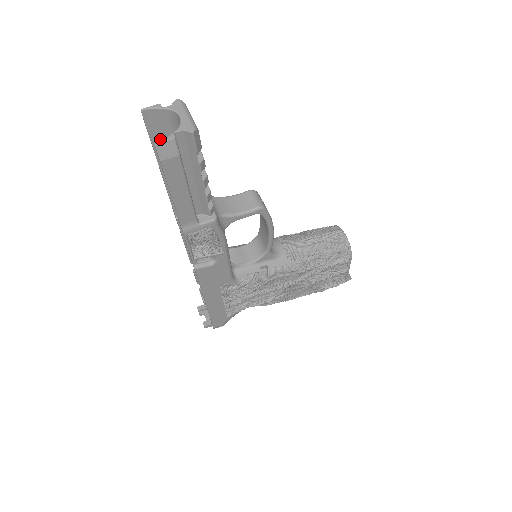
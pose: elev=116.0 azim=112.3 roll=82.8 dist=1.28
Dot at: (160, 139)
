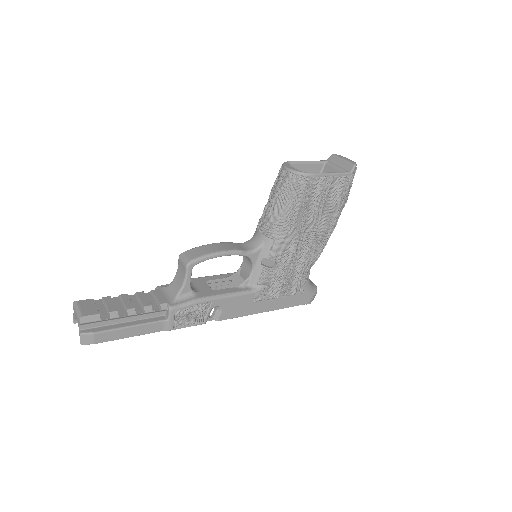
Dot at: occluded
